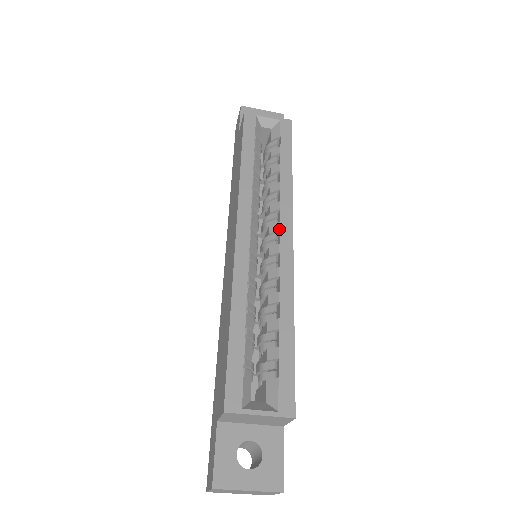
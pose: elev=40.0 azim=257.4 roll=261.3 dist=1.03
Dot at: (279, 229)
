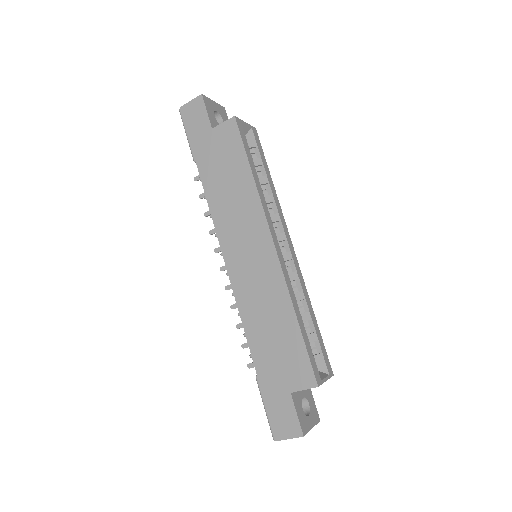
Dot at: (286, 239)
